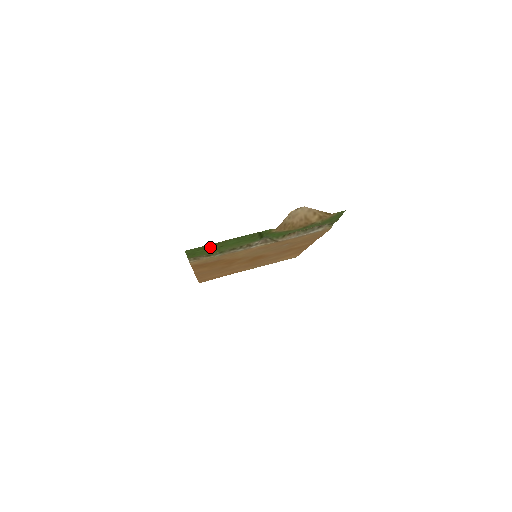
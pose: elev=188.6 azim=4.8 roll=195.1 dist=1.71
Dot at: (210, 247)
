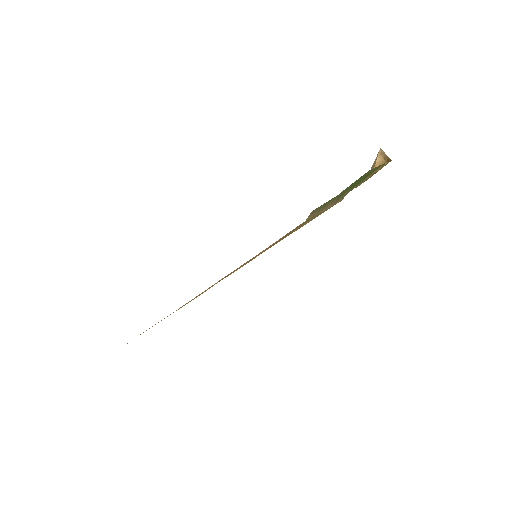
Dot at: (359, 179)
